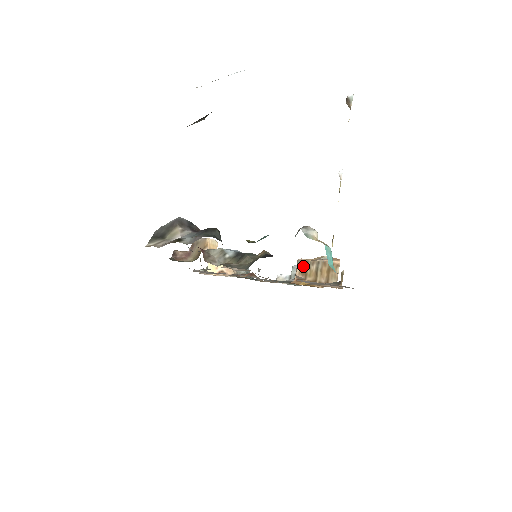
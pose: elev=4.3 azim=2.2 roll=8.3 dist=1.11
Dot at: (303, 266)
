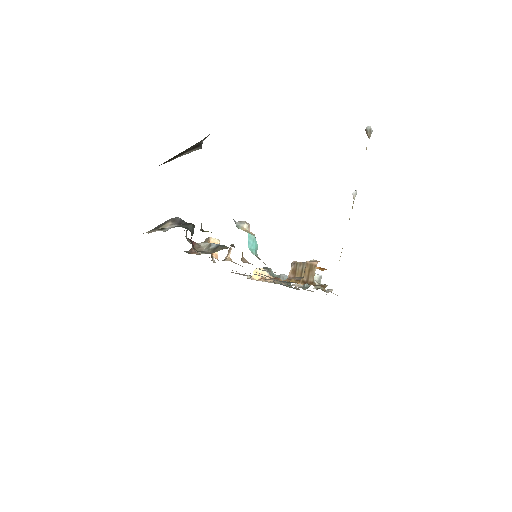
Dot at: (294, 267)
